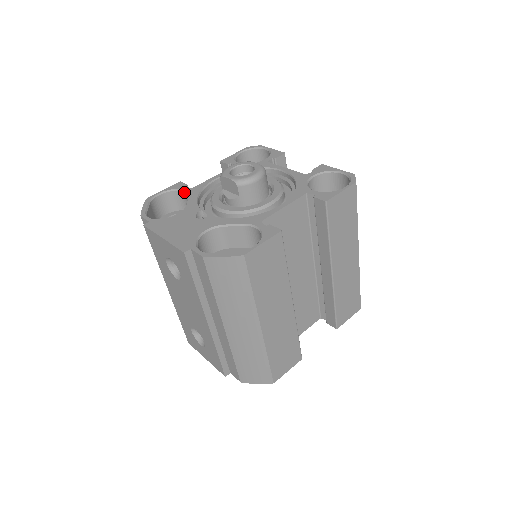
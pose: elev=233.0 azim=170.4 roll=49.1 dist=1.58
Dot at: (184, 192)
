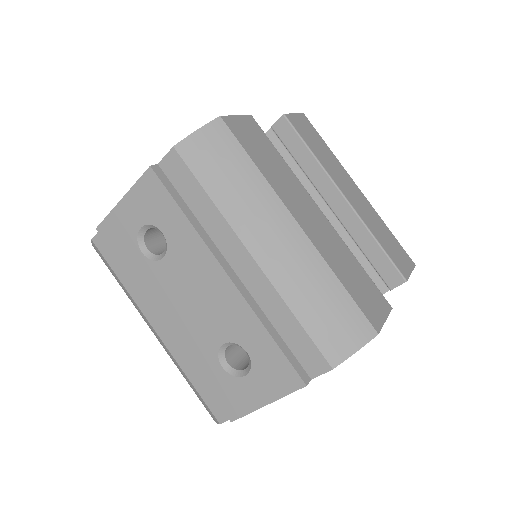
Dot at: occluded
